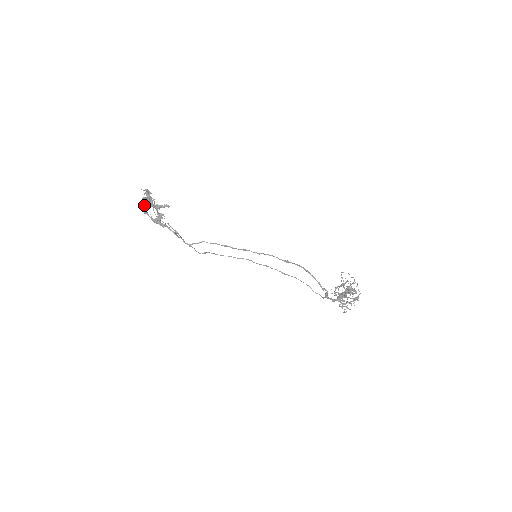
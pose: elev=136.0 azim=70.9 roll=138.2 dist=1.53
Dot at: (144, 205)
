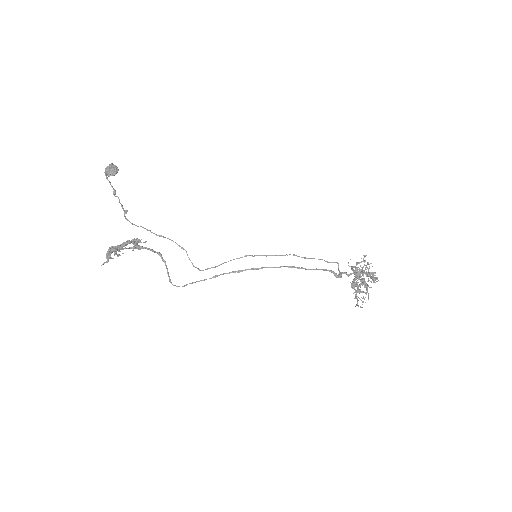
Dot at: occluded
